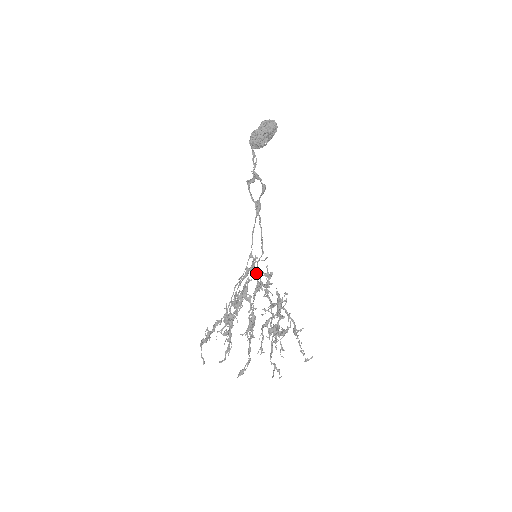
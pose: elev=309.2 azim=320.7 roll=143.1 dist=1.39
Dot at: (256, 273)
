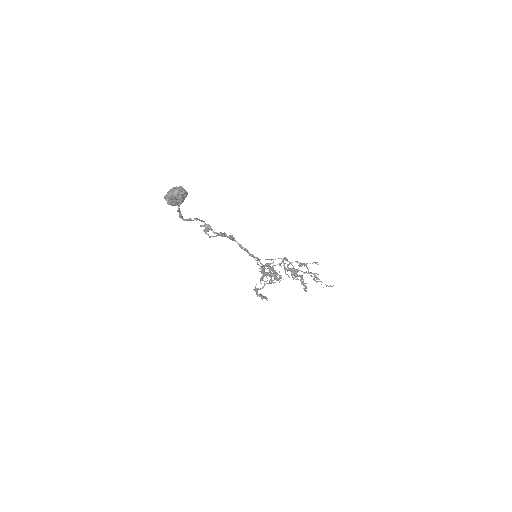
Dot at: occluded
